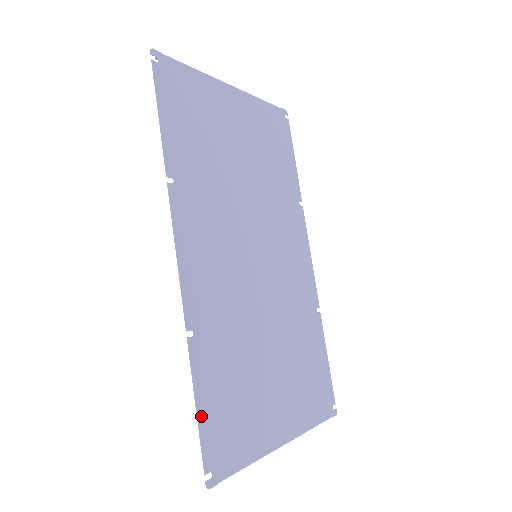
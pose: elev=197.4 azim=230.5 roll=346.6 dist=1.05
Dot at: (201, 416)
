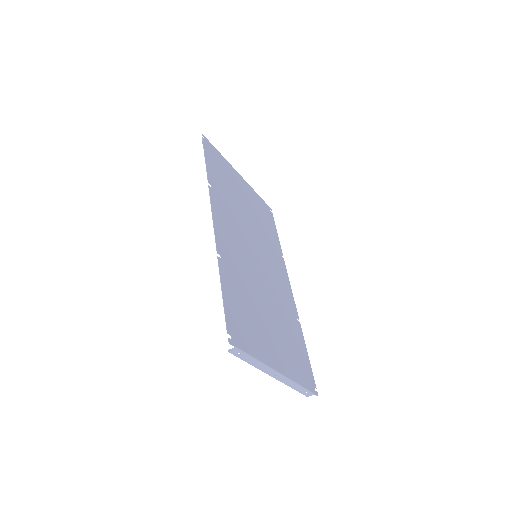
Dot at: (225, 300)
